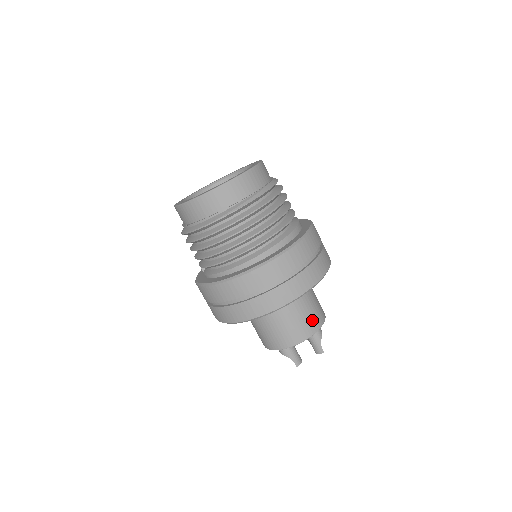
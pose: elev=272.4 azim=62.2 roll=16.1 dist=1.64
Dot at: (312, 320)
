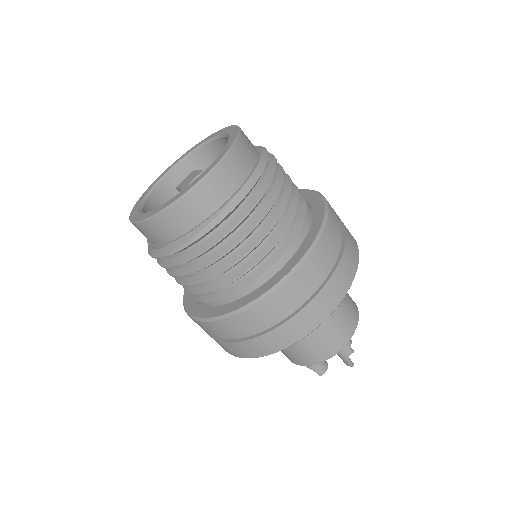
Dot at: (331, 341)
